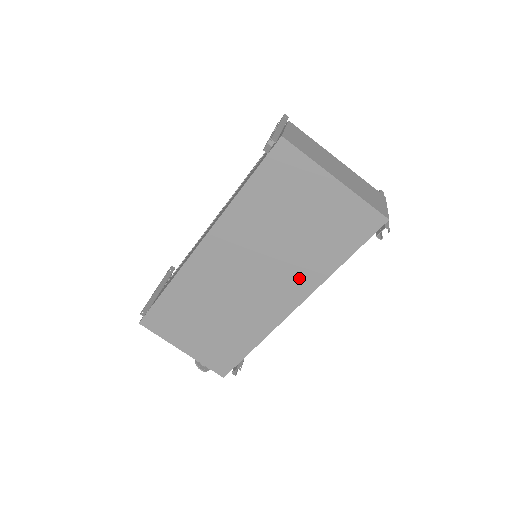
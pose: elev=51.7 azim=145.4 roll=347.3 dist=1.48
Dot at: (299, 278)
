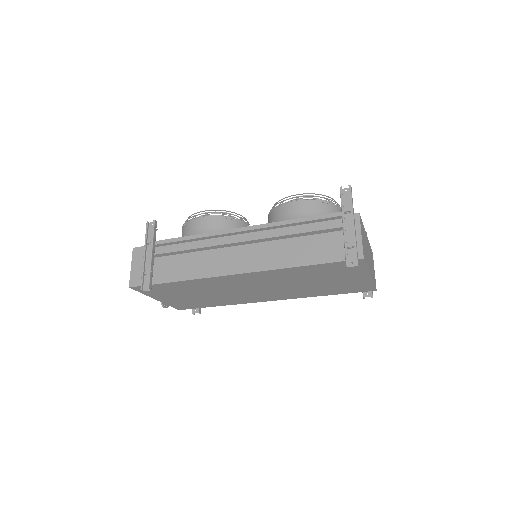
Dot at: (292, 294)
